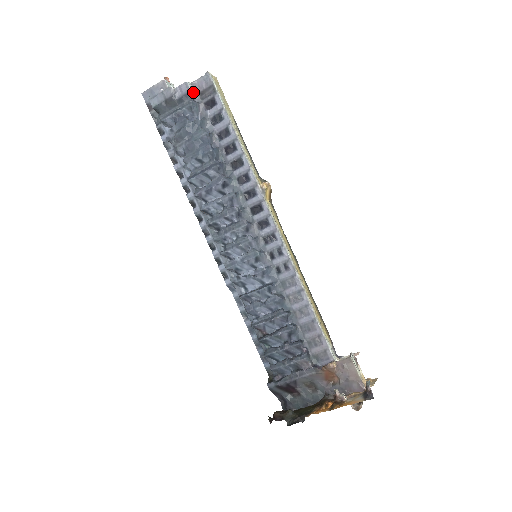
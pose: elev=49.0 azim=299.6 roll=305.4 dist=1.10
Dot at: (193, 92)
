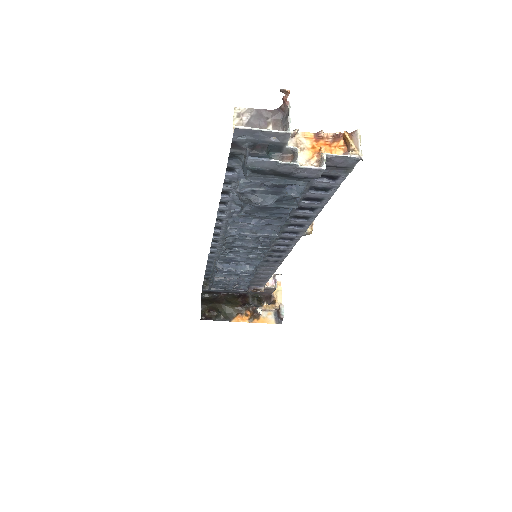
Dot at: occluded
